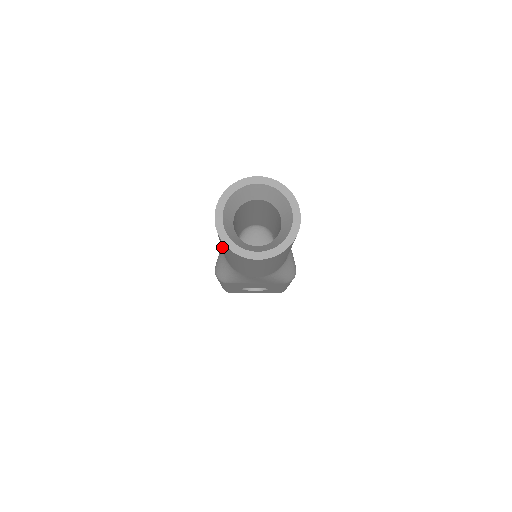
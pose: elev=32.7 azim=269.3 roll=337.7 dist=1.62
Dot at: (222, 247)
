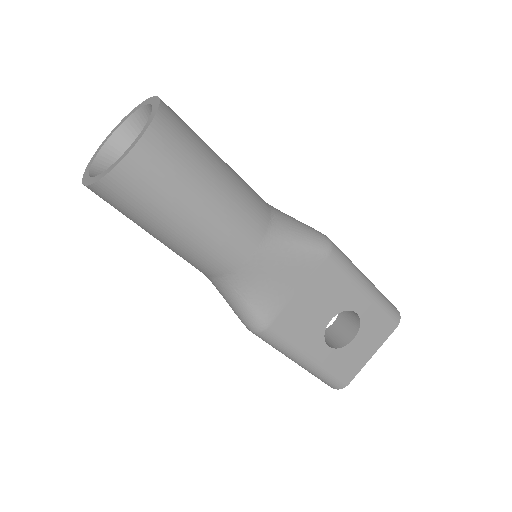
Dot at: (149, 230)
